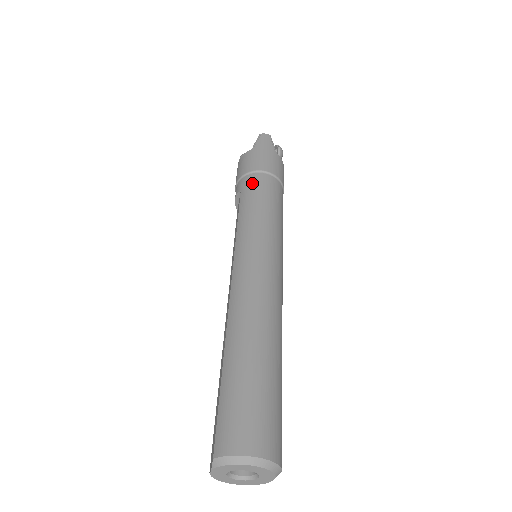
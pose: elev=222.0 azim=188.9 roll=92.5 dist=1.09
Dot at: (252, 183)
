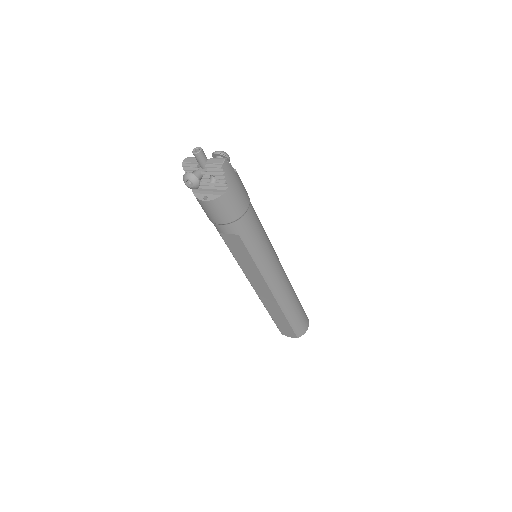
Dot at: (248, 226)
